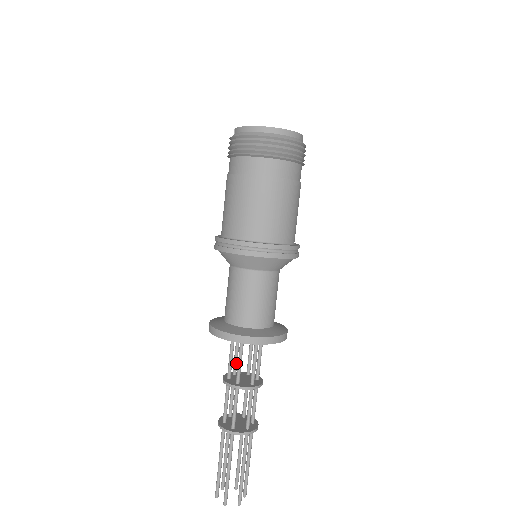
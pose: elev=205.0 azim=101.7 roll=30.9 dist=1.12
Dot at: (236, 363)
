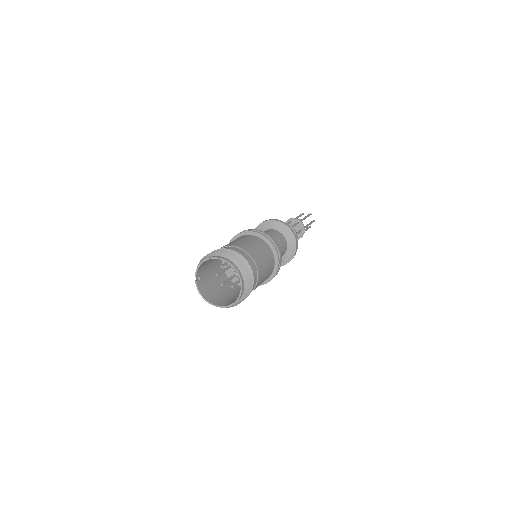
Dot at: occluded
